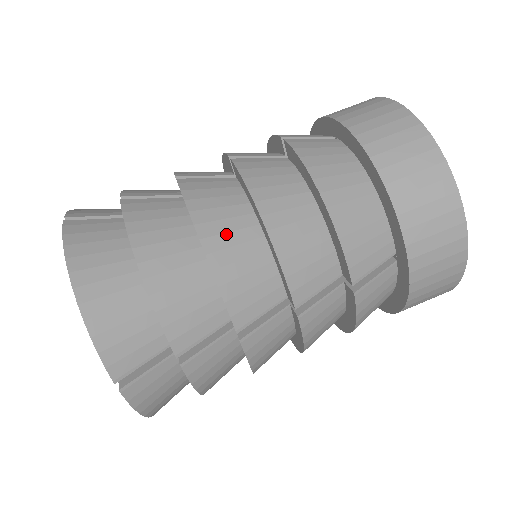
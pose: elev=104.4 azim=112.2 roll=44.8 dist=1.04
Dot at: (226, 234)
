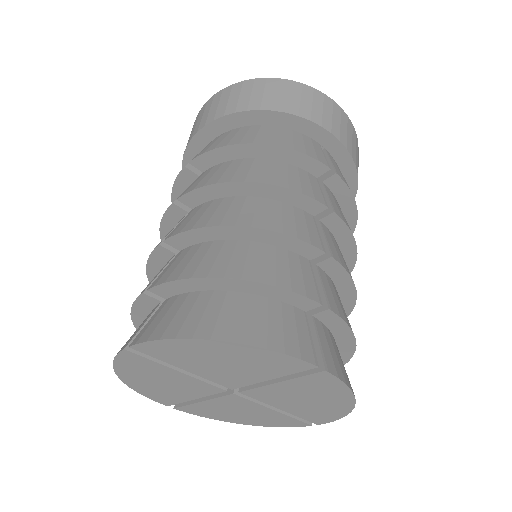
Dot at: (241, 213)
